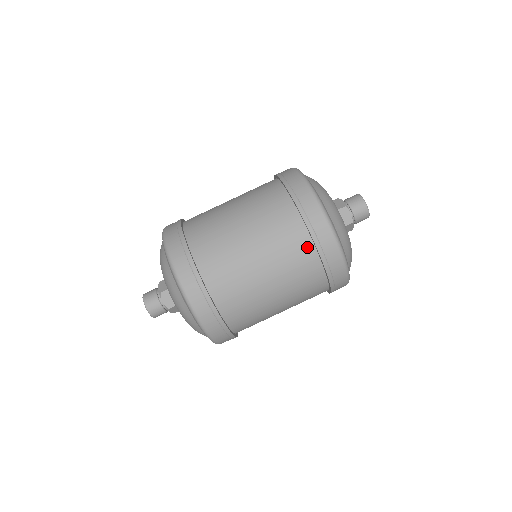
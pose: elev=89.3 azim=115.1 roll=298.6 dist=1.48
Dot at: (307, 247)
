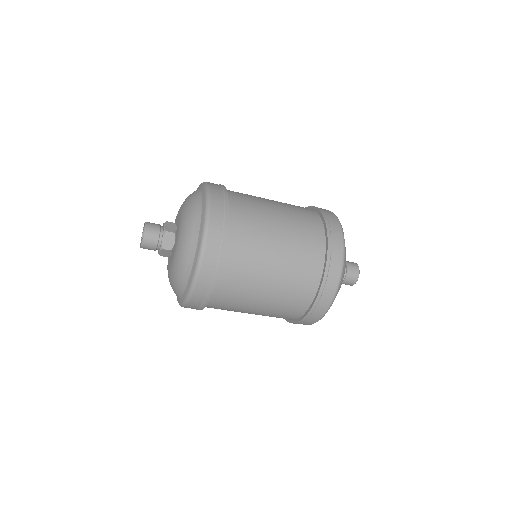
Dot at: (315, 277)
